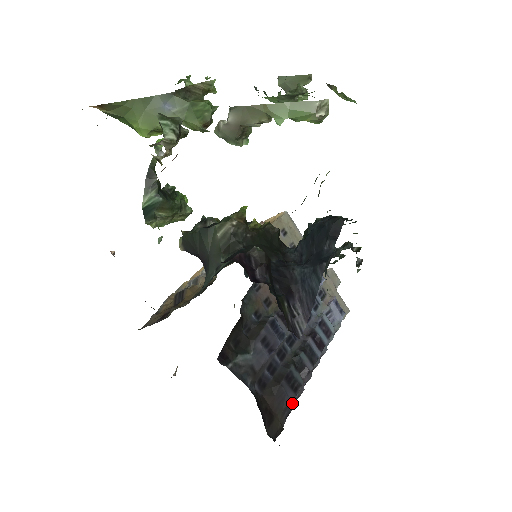
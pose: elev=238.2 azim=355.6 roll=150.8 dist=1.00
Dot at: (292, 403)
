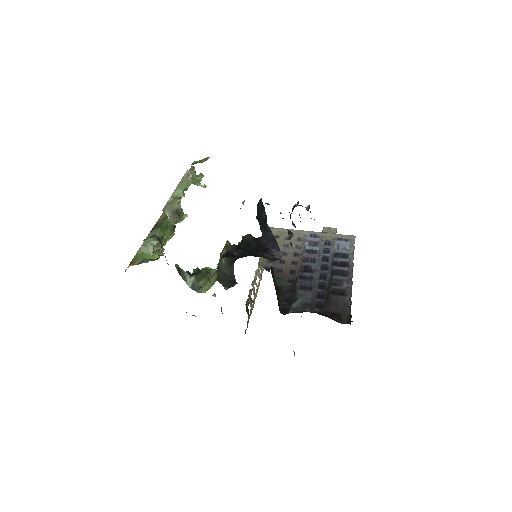
Dot at: (349, 302)
